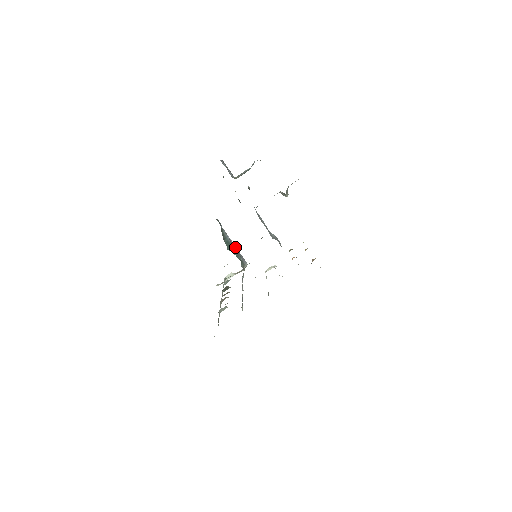
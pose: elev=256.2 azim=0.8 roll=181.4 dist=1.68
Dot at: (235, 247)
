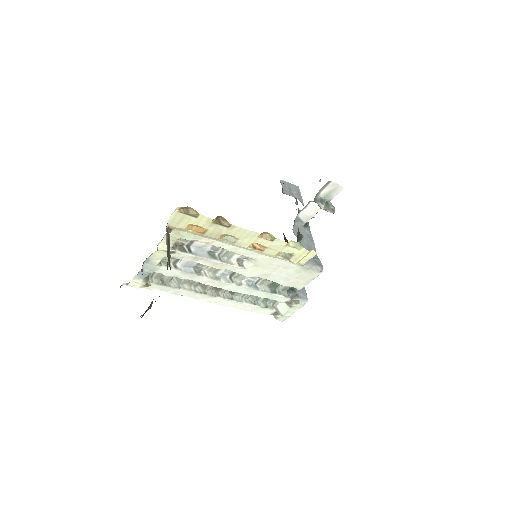
Dot at: occluded
